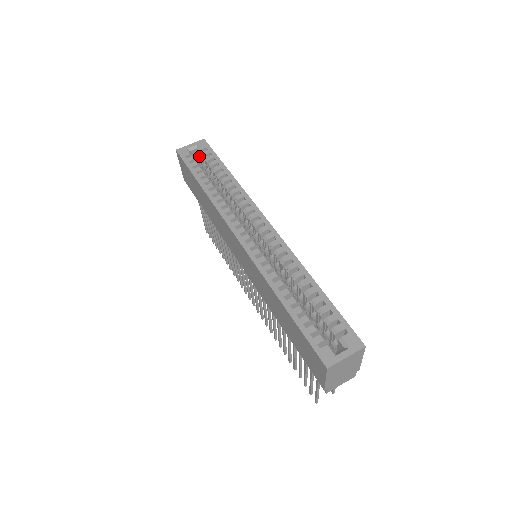
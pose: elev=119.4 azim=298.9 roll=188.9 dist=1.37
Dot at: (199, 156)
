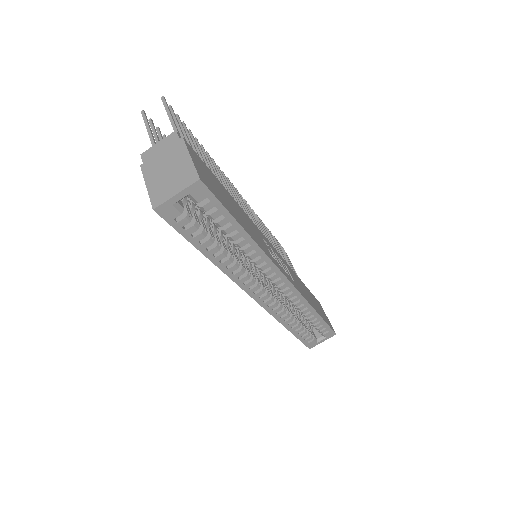
Dot at: occluded
